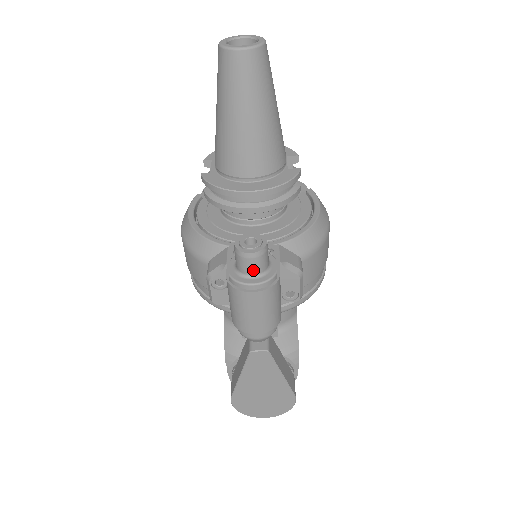
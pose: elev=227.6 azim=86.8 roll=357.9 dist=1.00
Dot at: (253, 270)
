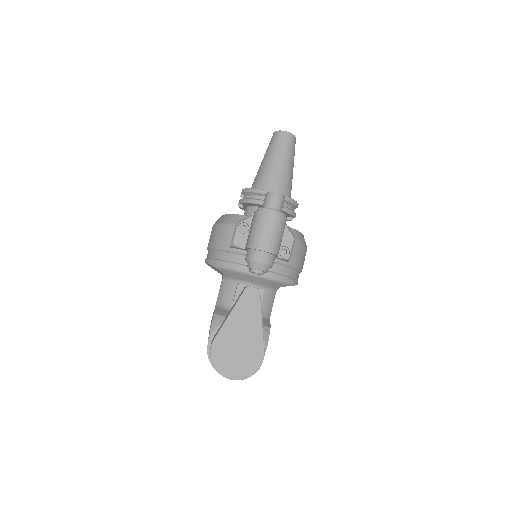
Dot at: (275, 205)
